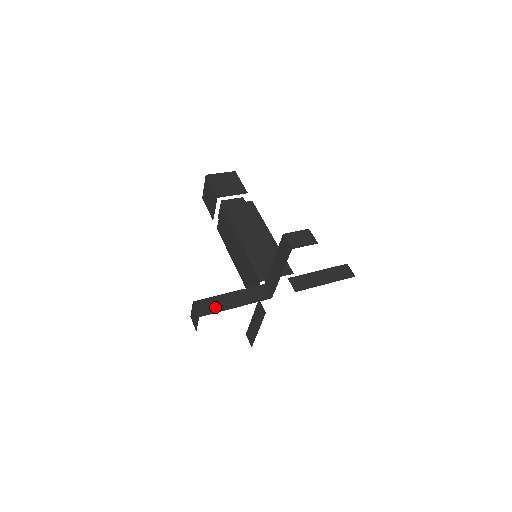
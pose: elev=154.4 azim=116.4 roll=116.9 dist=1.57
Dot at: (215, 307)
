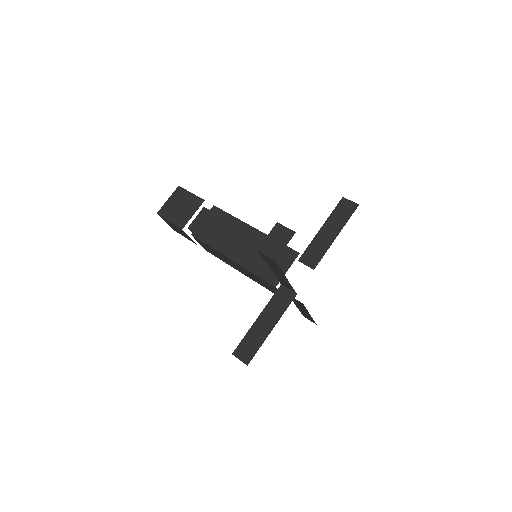
Dot at: (254, 345)
